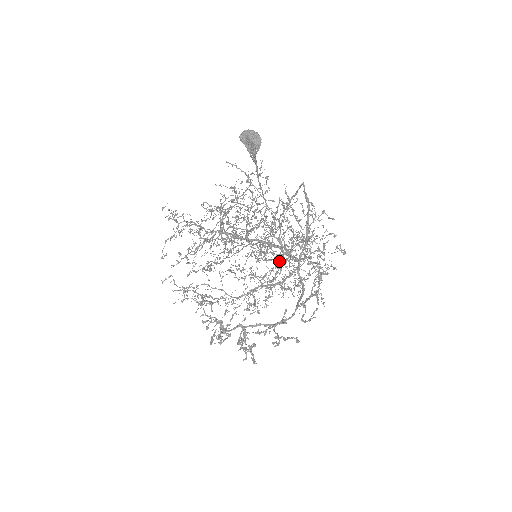
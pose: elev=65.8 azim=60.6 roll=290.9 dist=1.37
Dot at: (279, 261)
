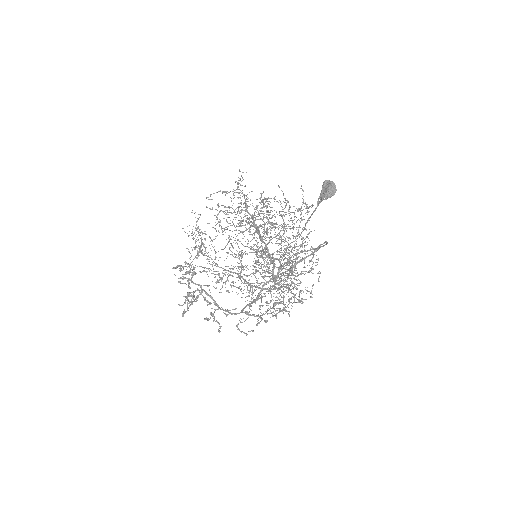
Dot at: occluded
